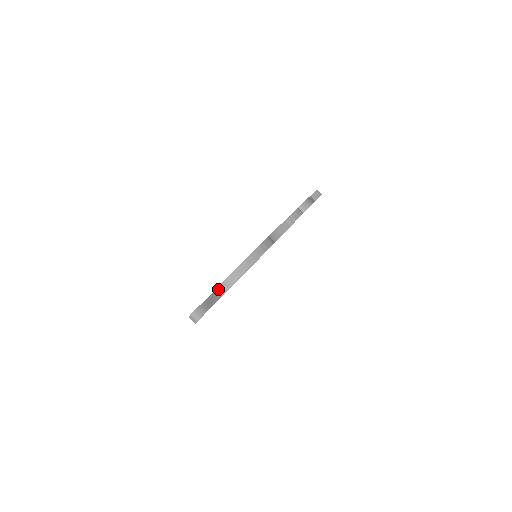
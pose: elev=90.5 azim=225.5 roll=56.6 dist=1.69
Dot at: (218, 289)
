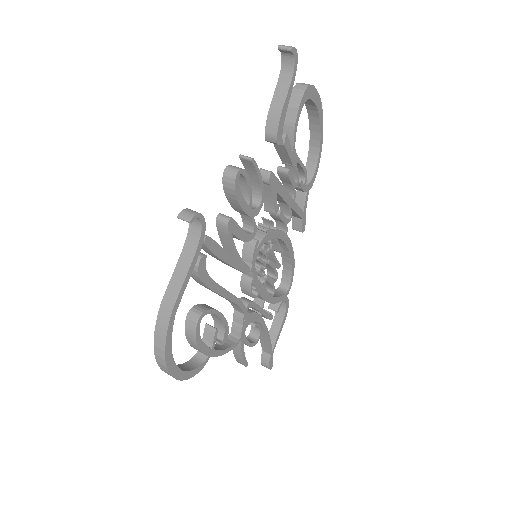
Dot at: (302, 83)
